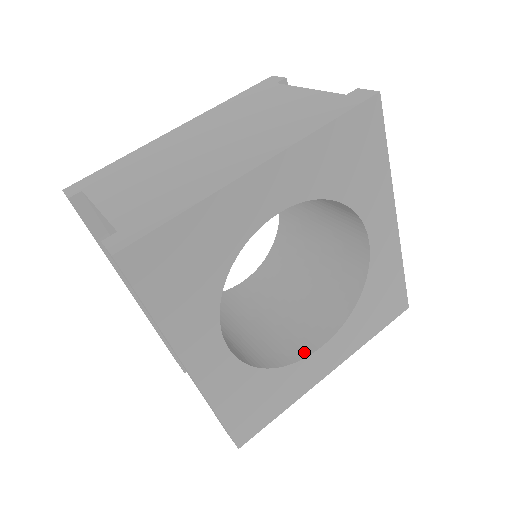
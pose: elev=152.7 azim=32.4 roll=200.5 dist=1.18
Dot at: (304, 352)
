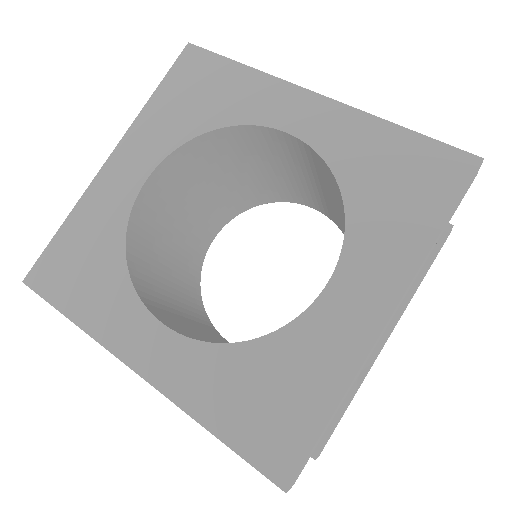
Dot at: (313, 305)
